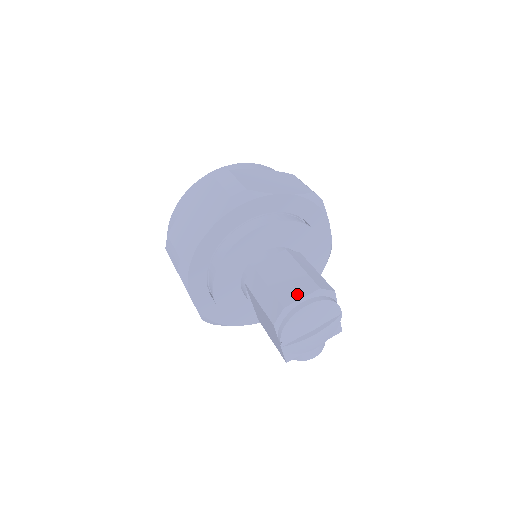
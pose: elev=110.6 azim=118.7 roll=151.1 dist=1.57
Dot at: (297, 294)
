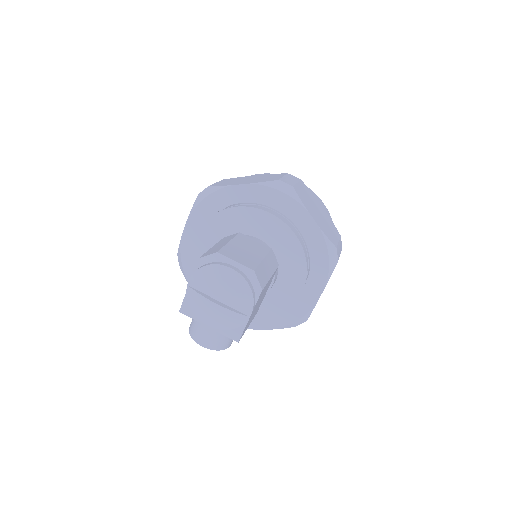
Dot at: (237, 258)
